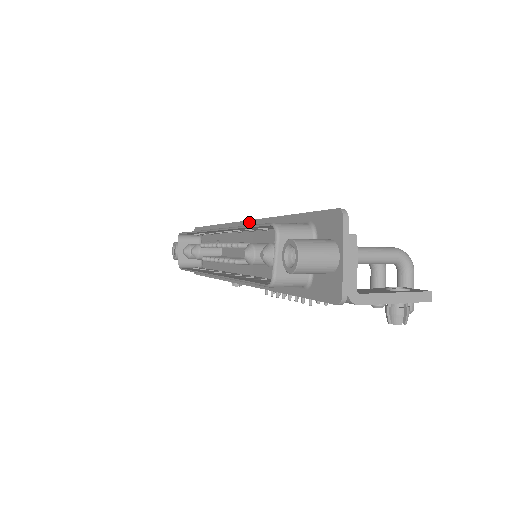
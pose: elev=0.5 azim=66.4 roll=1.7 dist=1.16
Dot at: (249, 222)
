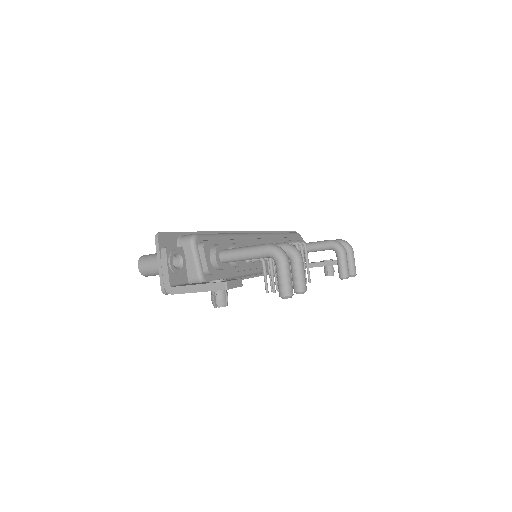
Dot at: occluded
